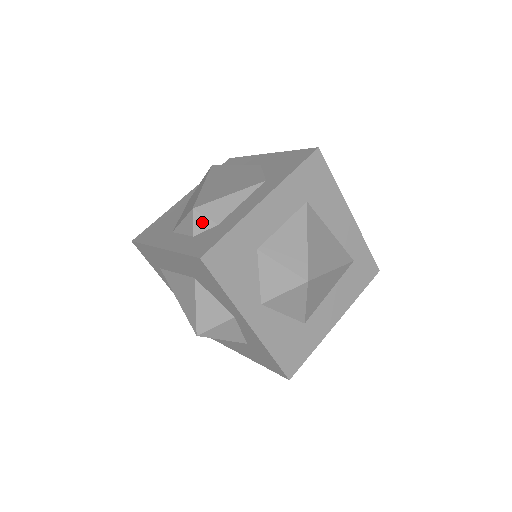
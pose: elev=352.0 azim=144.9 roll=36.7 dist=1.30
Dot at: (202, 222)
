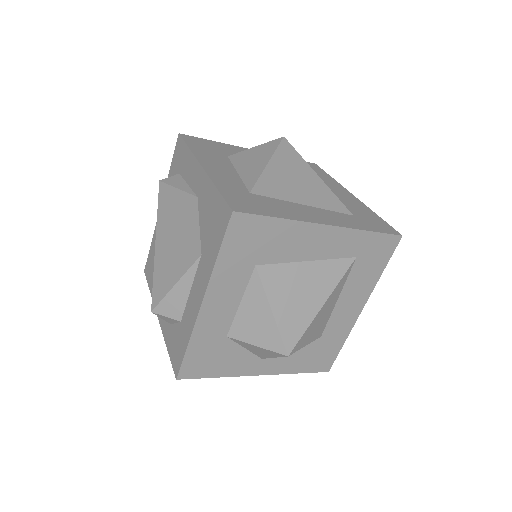
Dot at: (167, 319)
